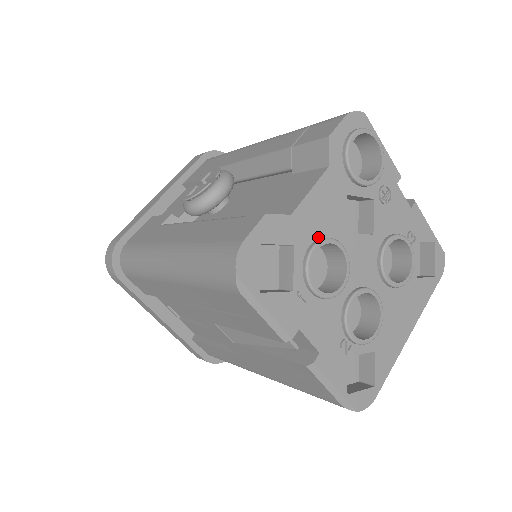
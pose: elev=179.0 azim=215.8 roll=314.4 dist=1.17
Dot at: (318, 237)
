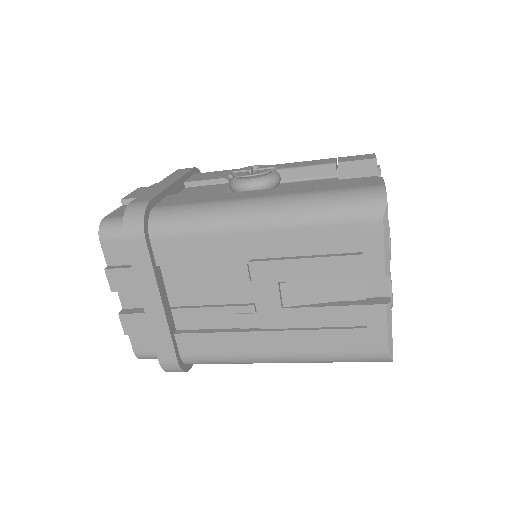
Dot at: occluded
